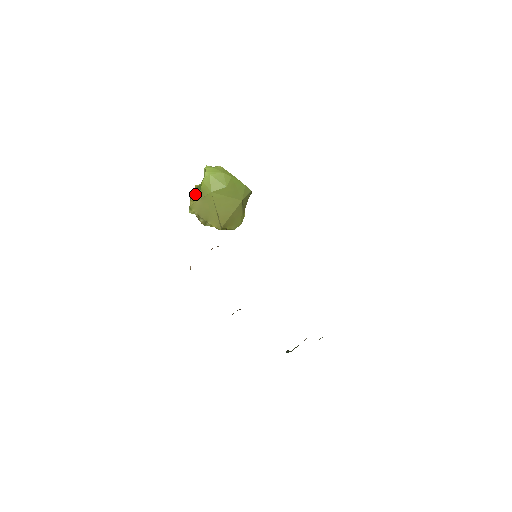
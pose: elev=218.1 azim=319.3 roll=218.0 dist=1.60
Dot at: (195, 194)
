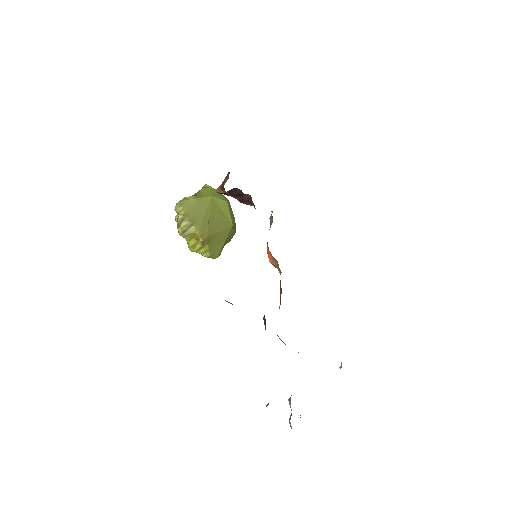
Dot at: (188, 197)
